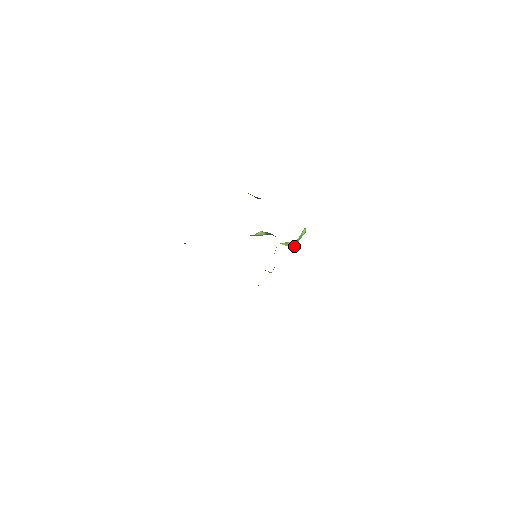
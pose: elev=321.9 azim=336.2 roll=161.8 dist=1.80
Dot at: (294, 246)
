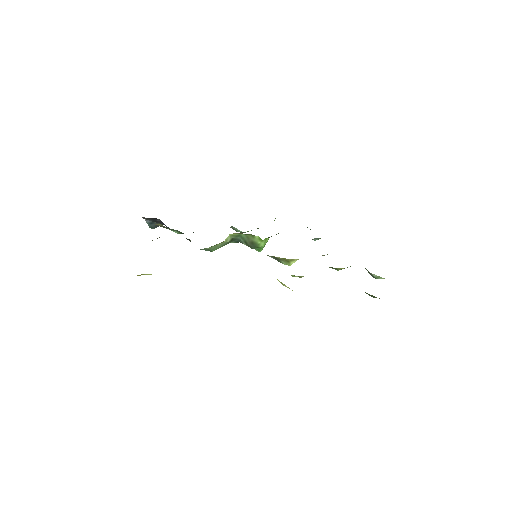
Dot at: occluded
